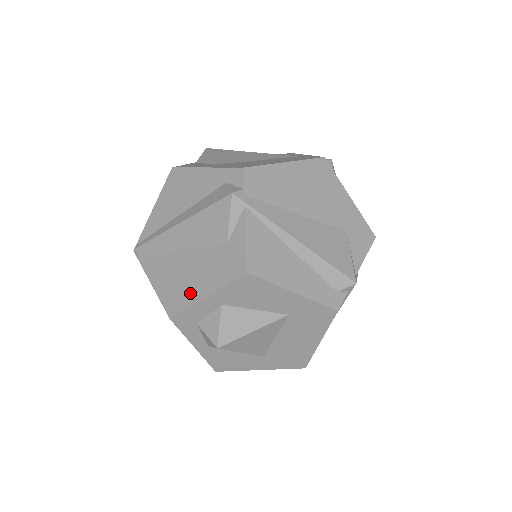
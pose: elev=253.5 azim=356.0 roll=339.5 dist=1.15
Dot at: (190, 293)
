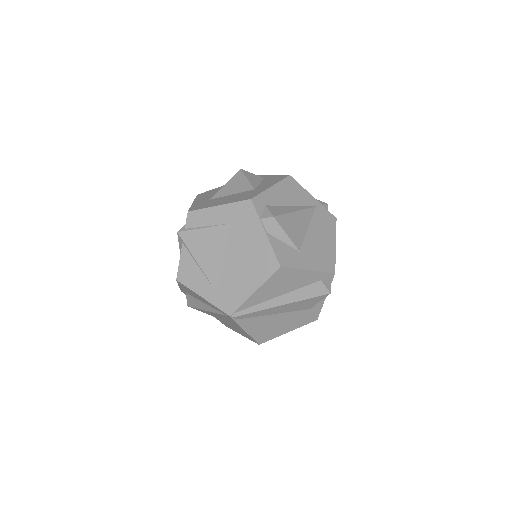
Dot at: (278, 332)
